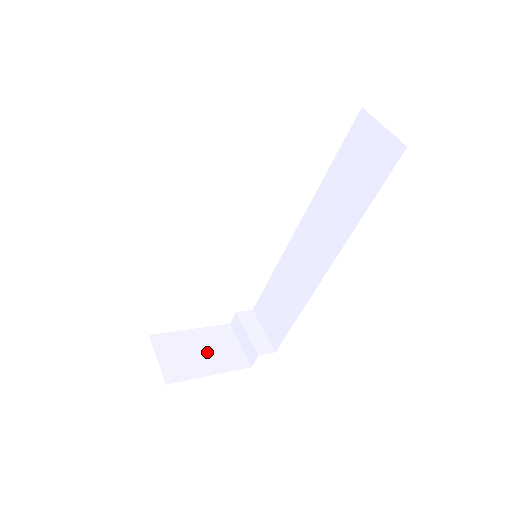
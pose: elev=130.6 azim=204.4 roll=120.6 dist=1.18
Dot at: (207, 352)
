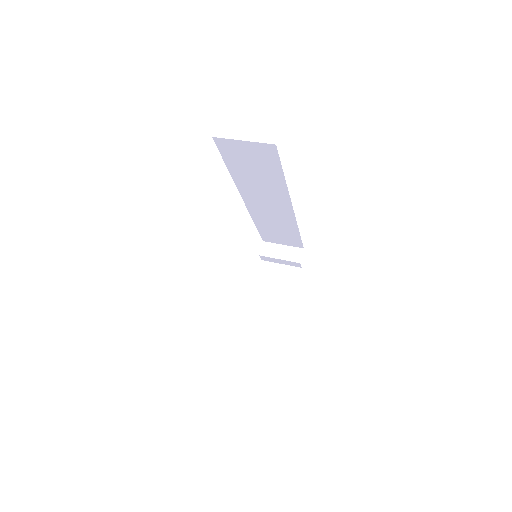
Dot at: (276, 292)
